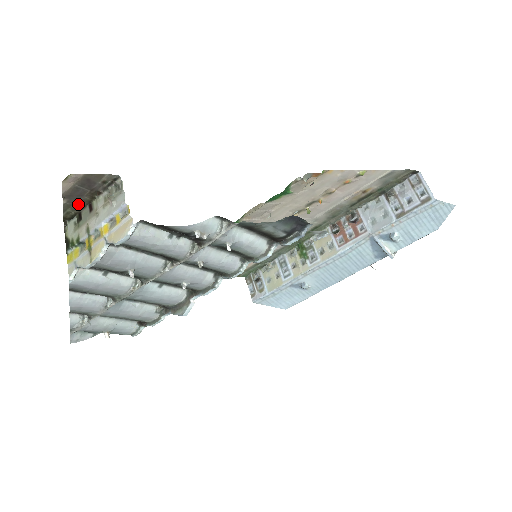
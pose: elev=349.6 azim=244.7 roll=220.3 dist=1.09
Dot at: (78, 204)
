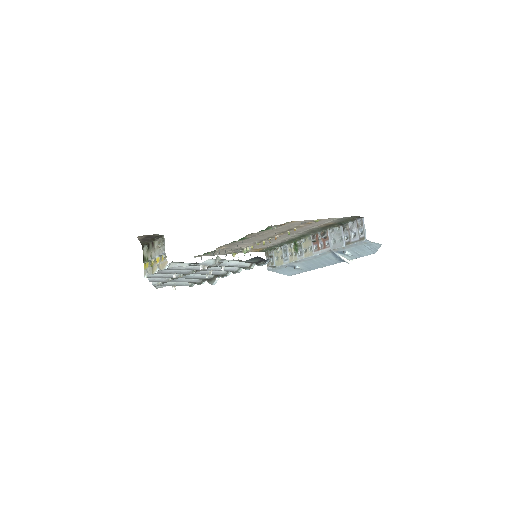
Dot at: (147, 241)
